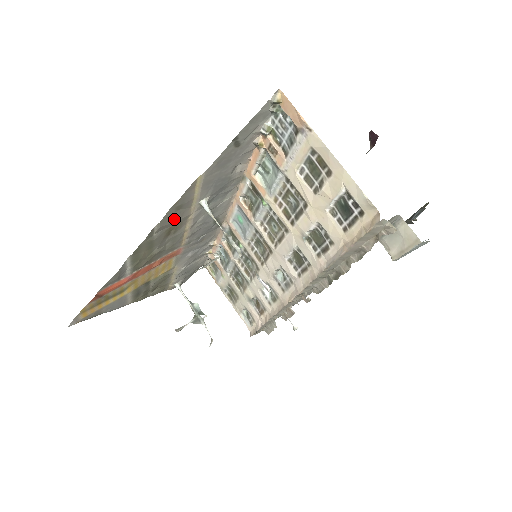
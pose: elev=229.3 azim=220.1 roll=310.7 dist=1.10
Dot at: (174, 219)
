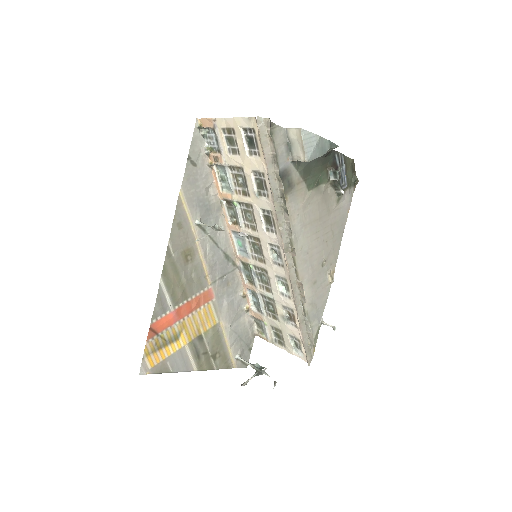
Dot at: (182, 239)
